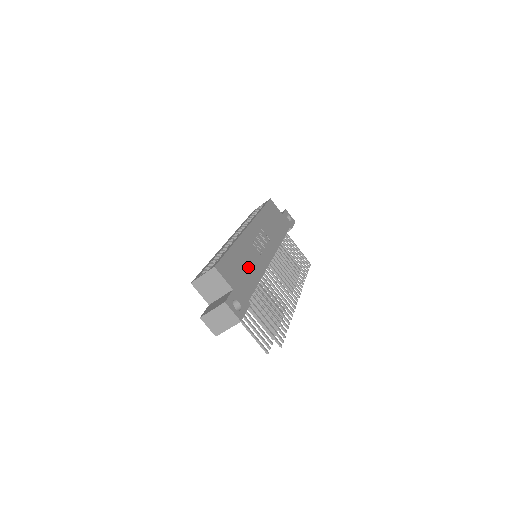
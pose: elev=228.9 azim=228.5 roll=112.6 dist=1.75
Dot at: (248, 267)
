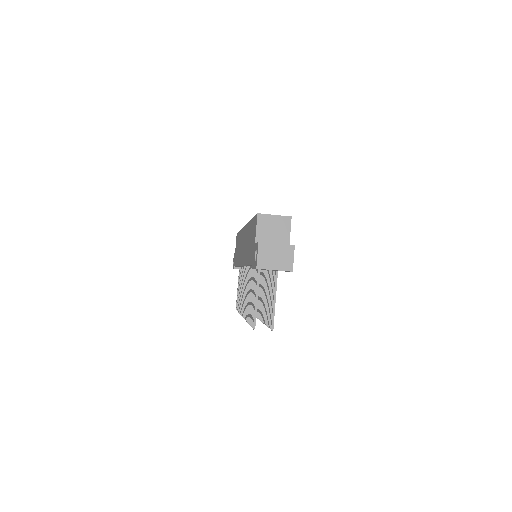
Dot at: occluded
